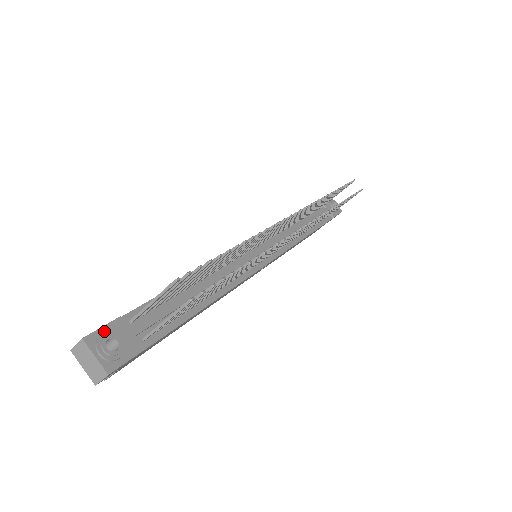
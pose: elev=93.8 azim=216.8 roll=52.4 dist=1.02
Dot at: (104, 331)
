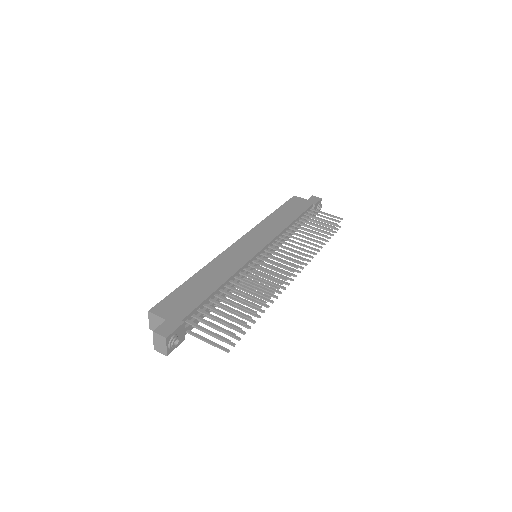
Dot at: (175, 332)
